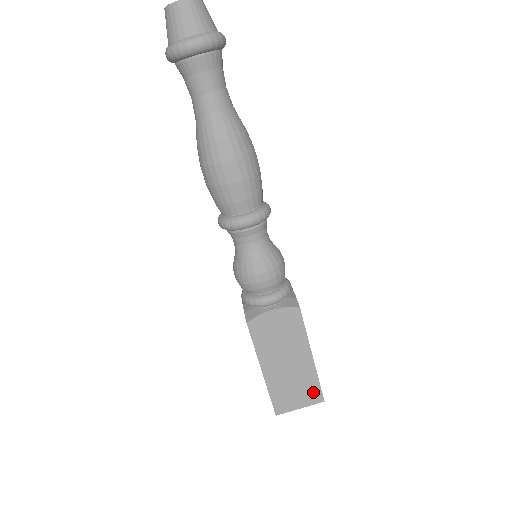
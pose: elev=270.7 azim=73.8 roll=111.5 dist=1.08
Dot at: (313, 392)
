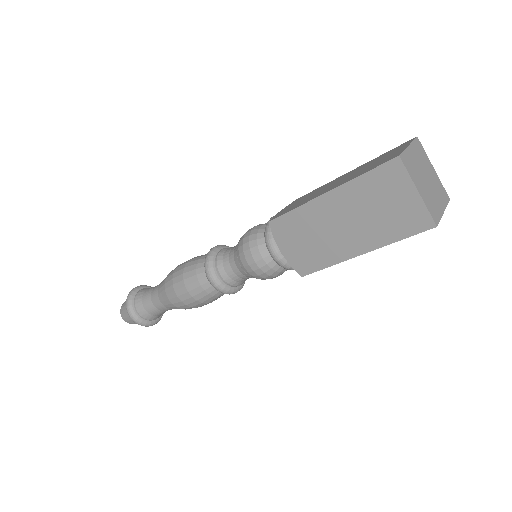
Dot at: occluded
